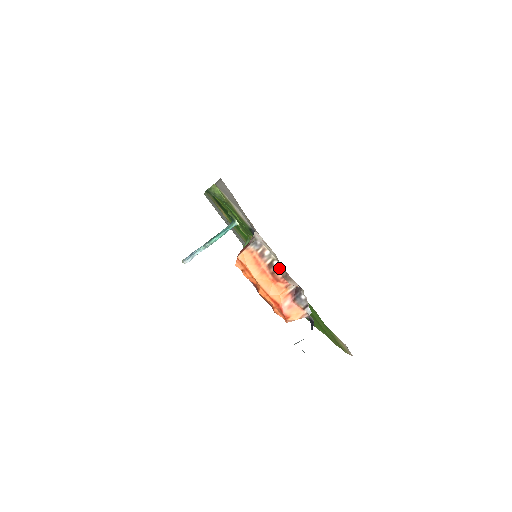
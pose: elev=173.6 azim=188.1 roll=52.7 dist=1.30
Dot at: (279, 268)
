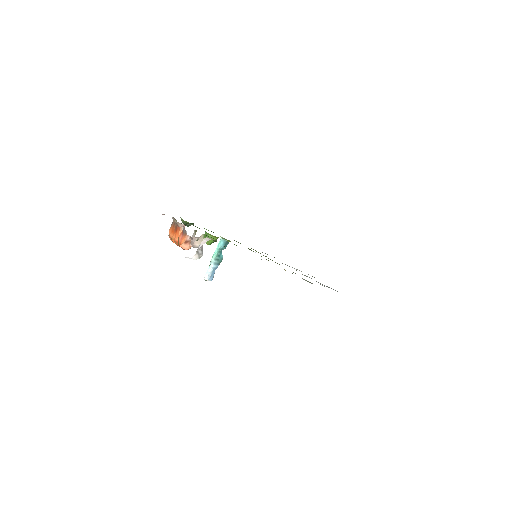
Dot at: occluded
